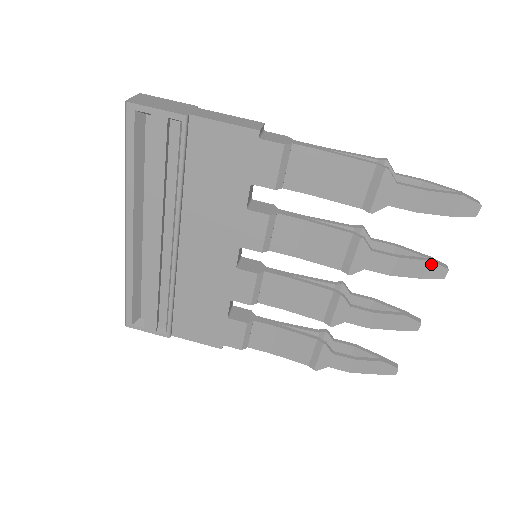
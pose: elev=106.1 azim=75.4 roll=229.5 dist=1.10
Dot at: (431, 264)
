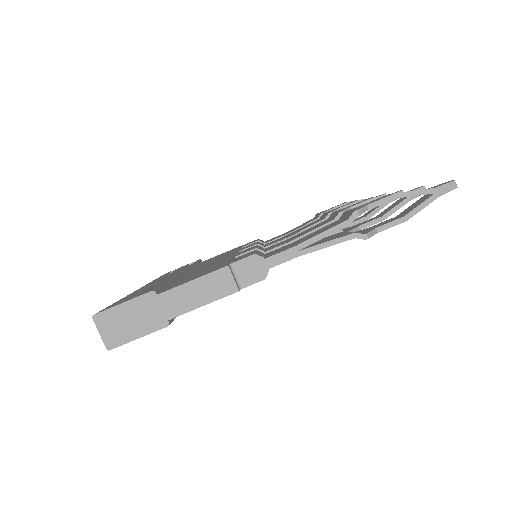
Dot at: occluded
